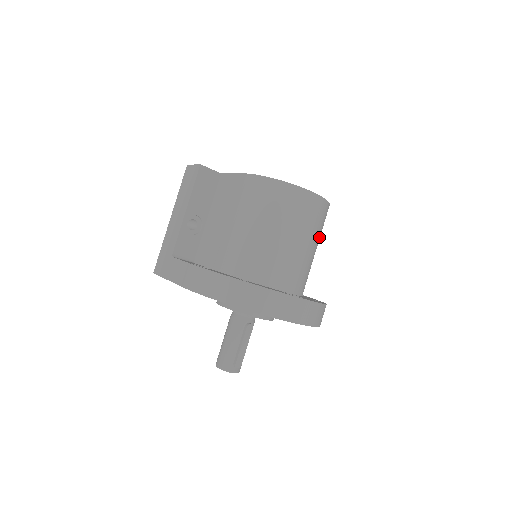
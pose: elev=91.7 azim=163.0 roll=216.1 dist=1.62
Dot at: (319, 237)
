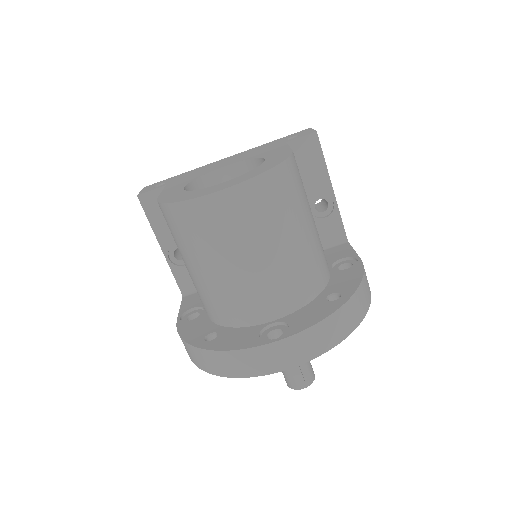
Dot at: (288, 219)
